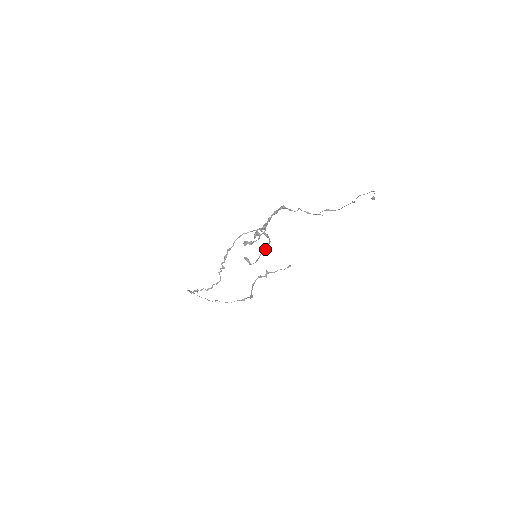
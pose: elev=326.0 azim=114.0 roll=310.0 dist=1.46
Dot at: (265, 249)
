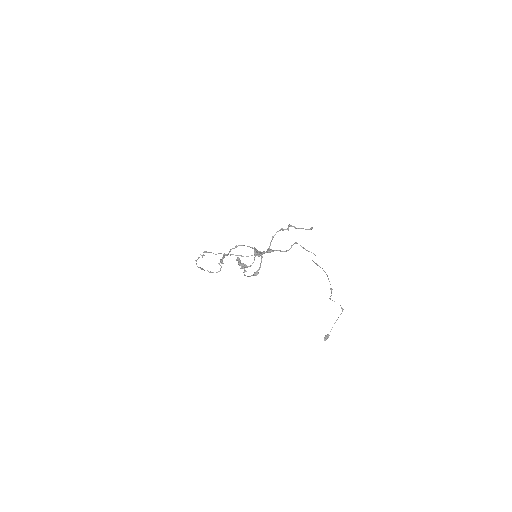
Dot at: (254, 275)
